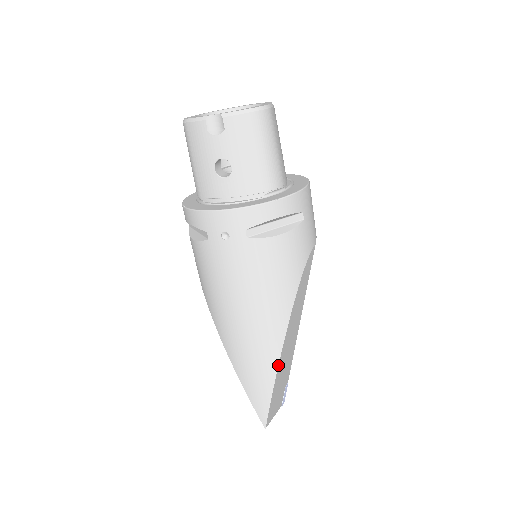
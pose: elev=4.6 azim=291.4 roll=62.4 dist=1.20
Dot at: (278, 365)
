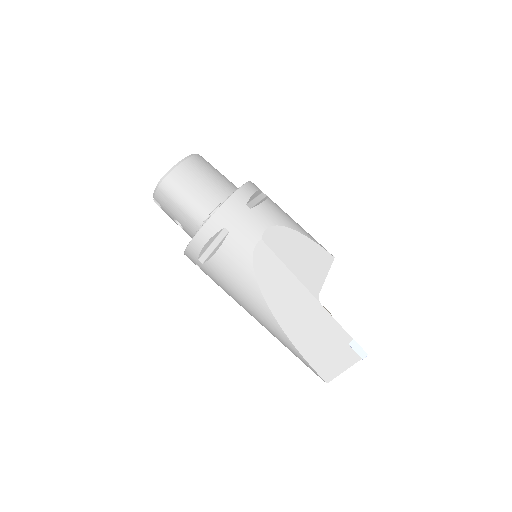
Dot at: (288, 338)
